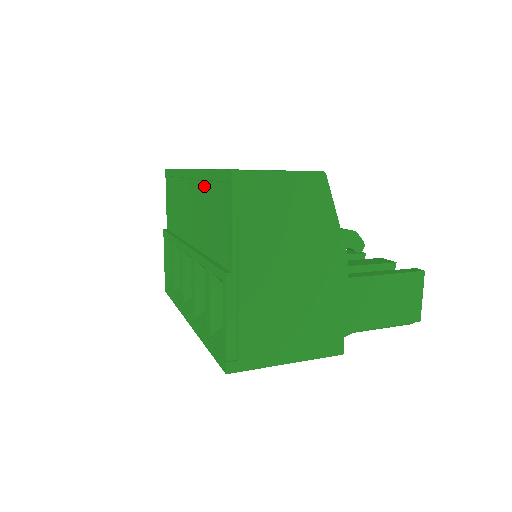
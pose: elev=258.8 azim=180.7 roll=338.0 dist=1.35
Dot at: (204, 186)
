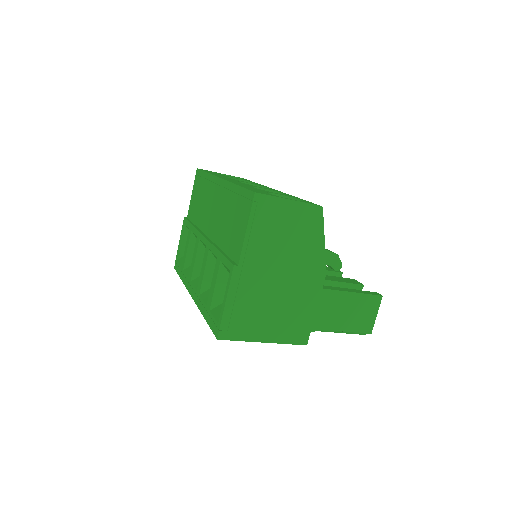
Dot at: (230, 195)
